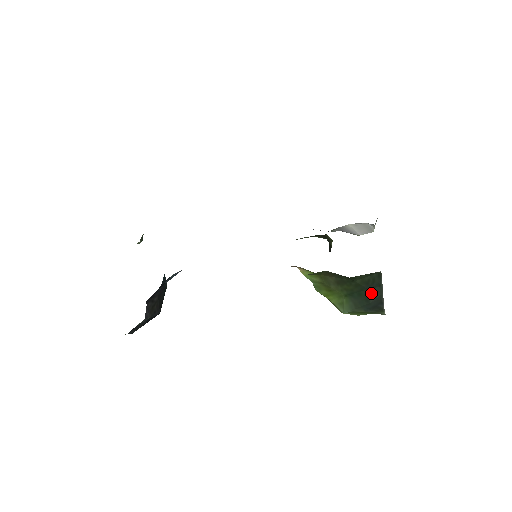
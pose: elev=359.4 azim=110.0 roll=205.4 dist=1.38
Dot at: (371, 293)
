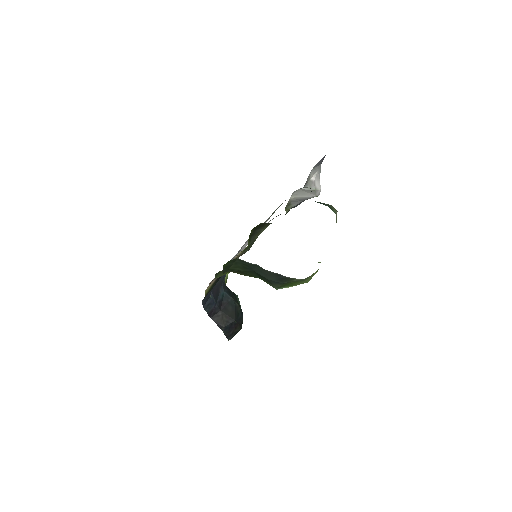
Dot at: (259, 273)
